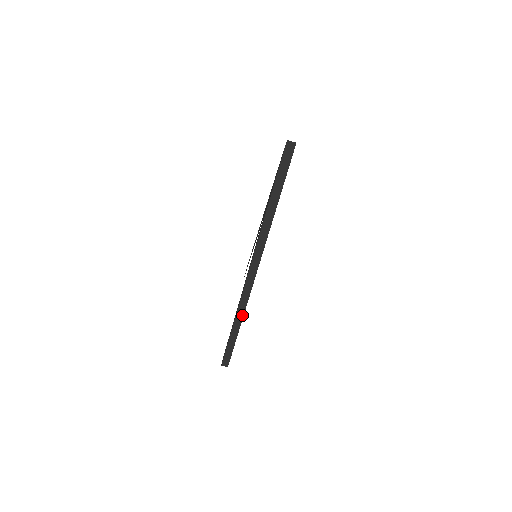
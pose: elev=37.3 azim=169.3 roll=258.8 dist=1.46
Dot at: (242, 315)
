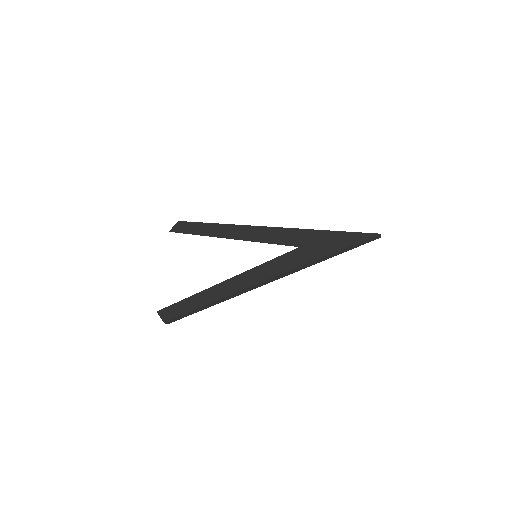
Dot at: (228, 299)
